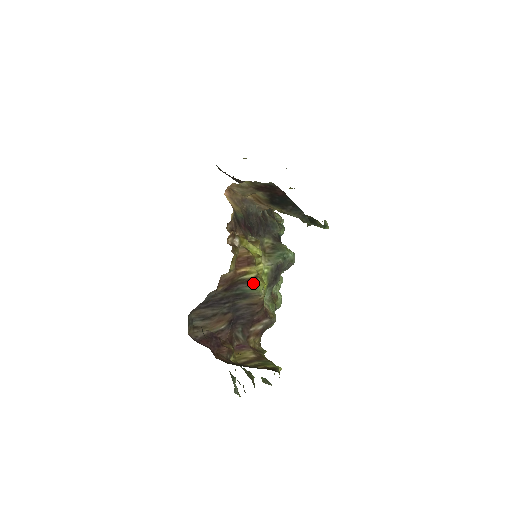
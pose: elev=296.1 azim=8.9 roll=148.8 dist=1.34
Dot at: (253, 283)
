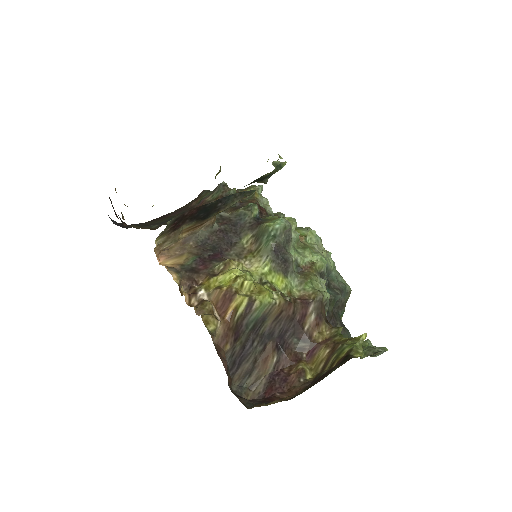
Dot at: (254, 306)
